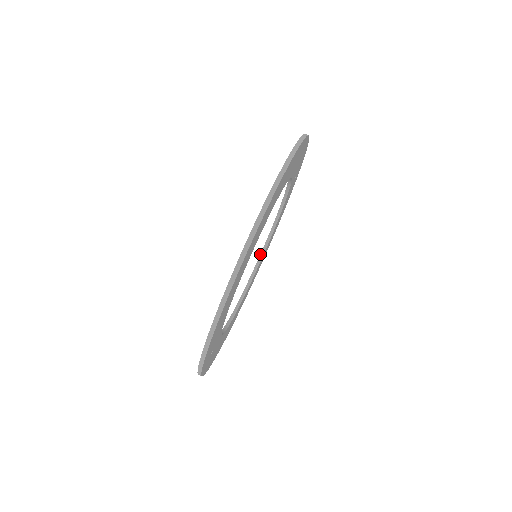
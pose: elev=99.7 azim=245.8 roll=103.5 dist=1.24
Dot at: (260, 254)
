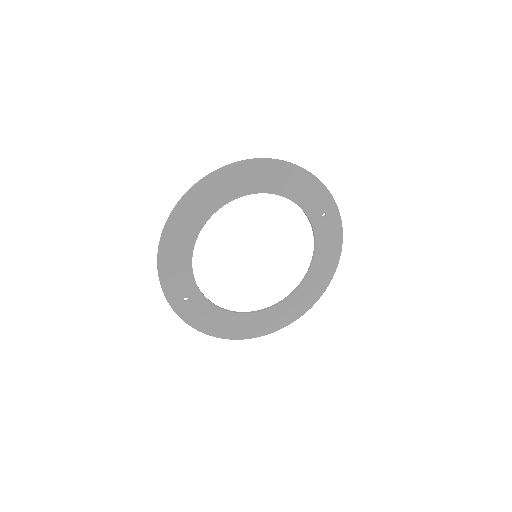
Dot at: occluded
